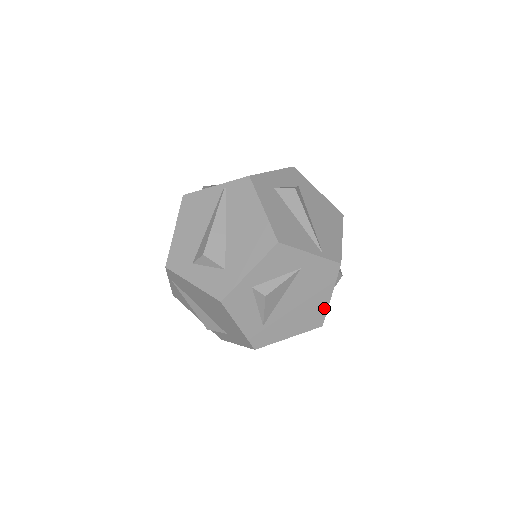
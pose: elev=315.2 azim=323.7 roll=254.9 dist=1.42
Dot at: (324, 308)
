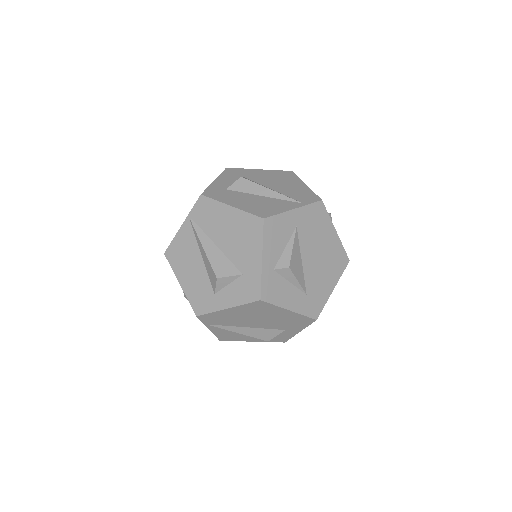
Dot at: (339, 245)
